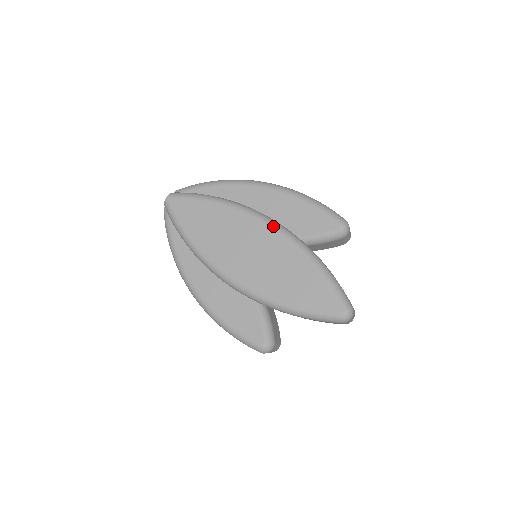
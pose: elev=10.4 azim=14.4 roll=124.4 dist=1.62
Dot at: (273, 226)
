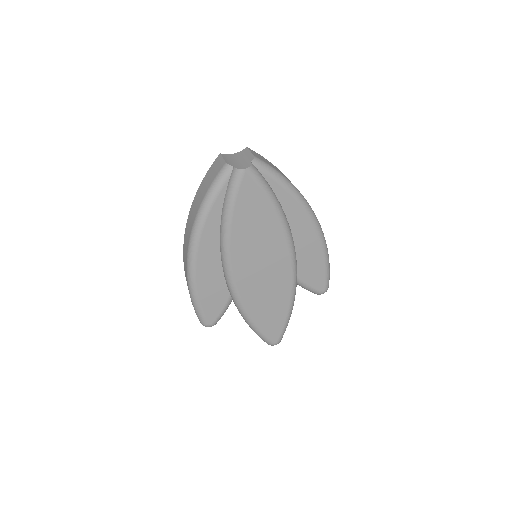
Dot at: (293, 265)
